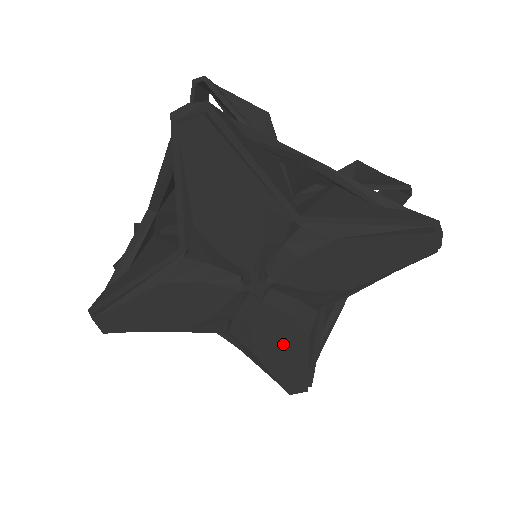
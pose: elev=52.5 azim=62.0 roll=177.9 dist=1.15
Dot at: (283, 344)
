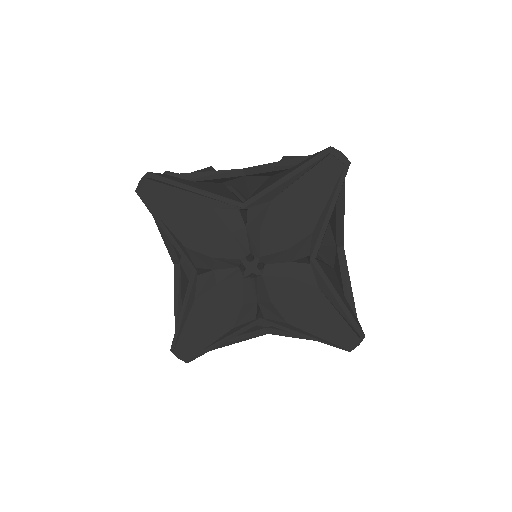
Dot at: (305, 304)
